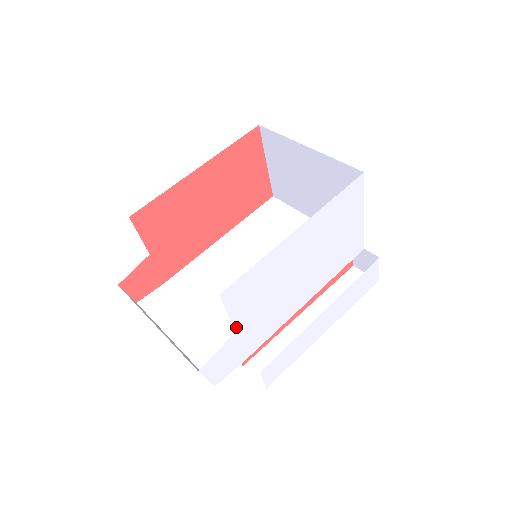
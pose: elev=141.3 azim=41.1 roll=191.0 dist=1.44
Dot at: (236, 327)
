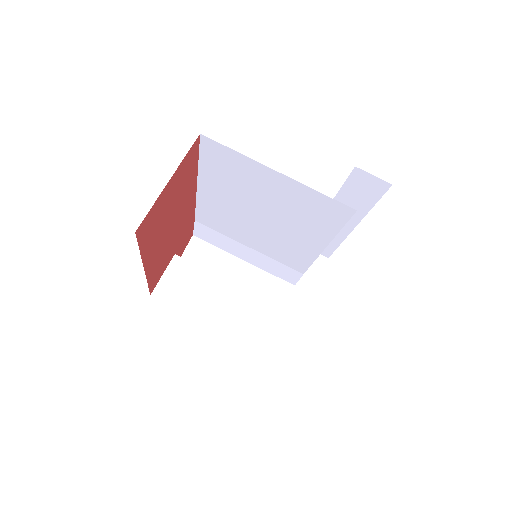
Dot at: occluded
